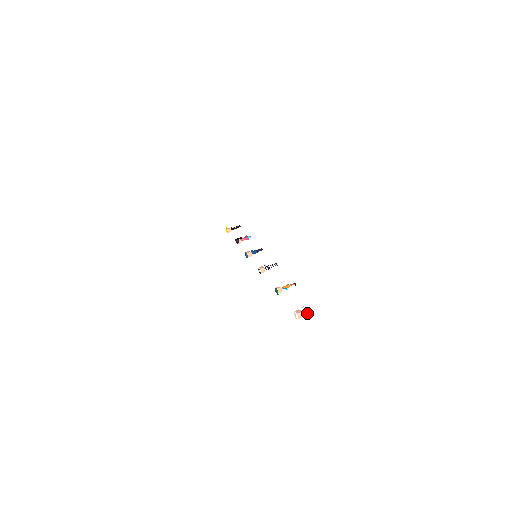
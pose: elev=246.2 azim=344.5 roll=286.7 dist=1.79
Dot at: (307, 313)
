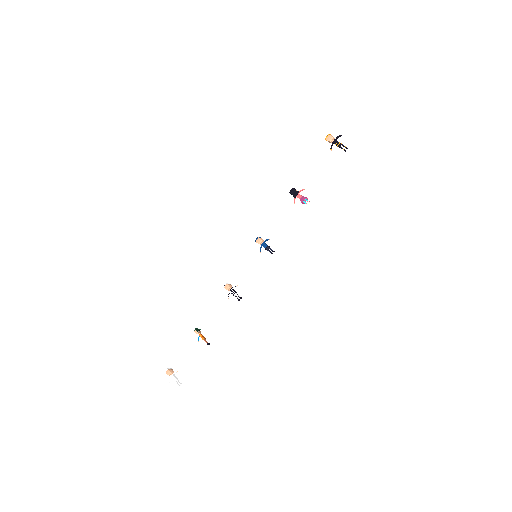
Dot at: (169, 380)
